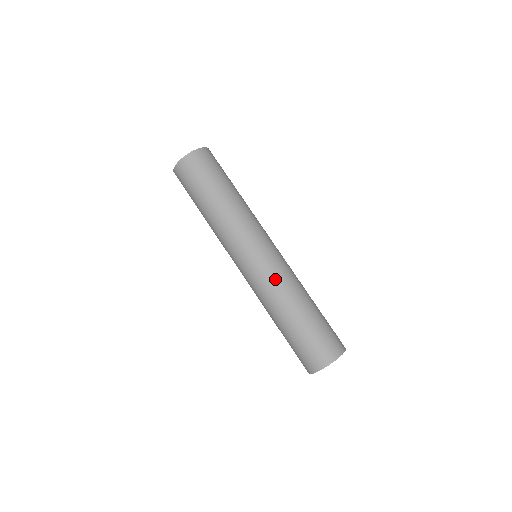
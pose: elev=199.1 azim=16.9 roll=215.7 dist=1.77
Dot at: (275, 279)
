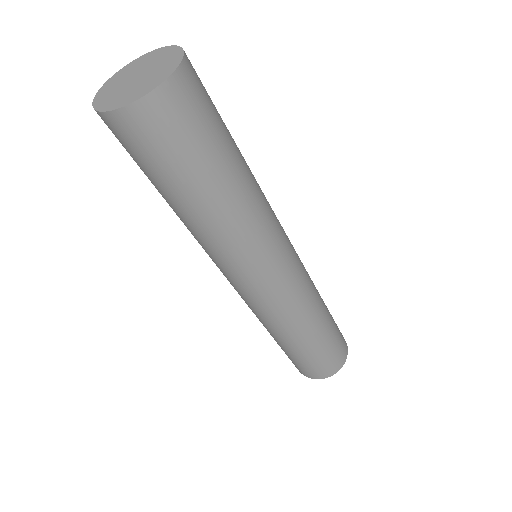
Dot at: (291, 307)
